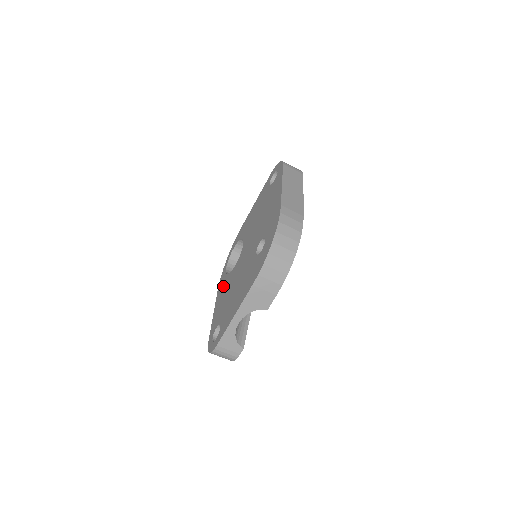
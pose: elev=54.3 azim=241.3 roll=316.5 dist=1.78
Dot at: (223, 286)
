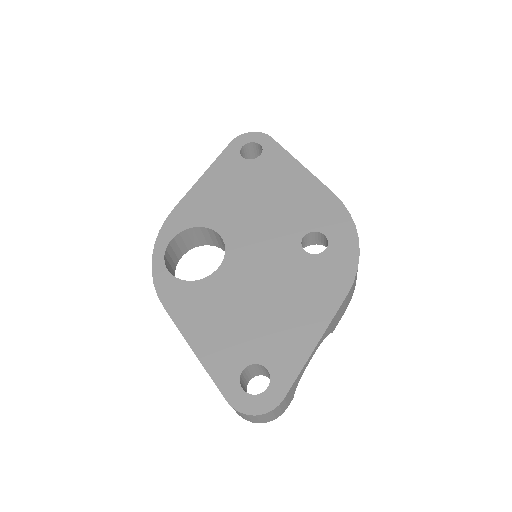
Dot at: (193, 301)
